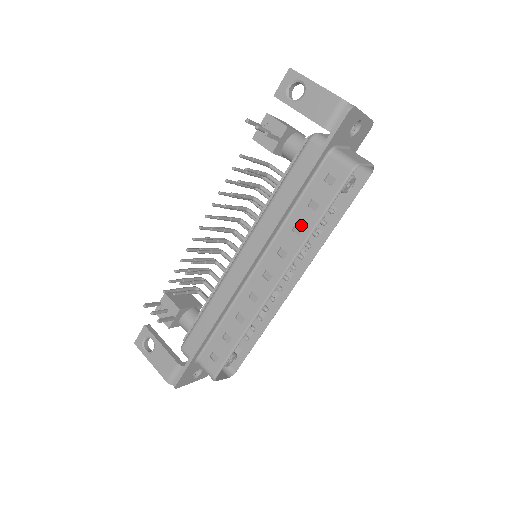
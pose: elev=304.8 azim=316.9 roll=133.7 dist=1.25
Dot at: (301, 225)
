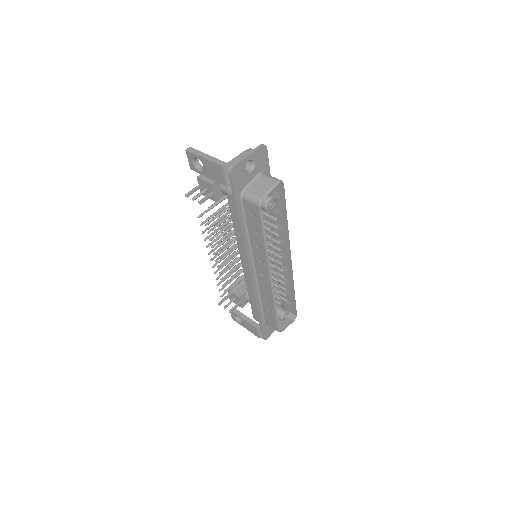
Dot at: (258, 243)
